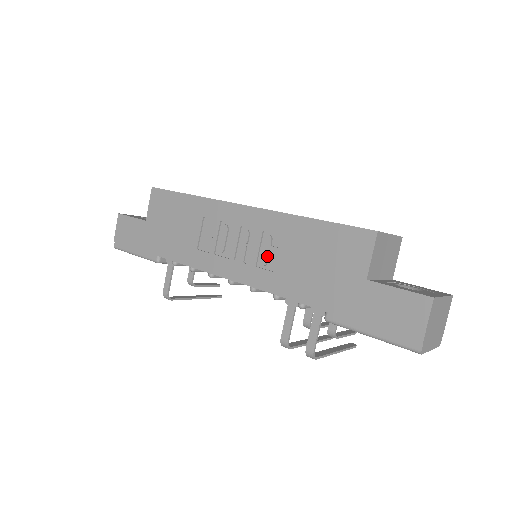
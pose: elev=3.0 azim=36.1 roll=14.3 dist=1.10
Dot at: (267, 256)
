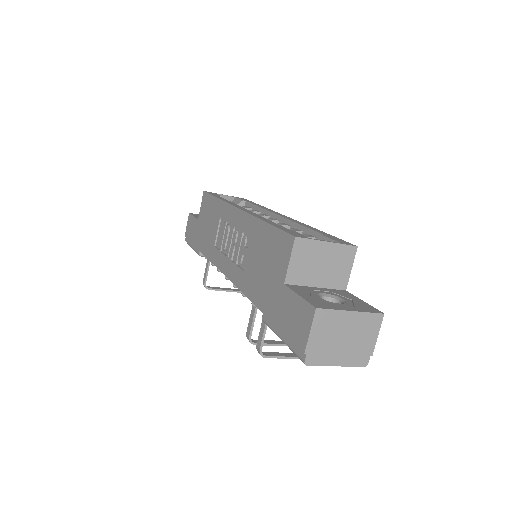
Dot at: (242, 255)
